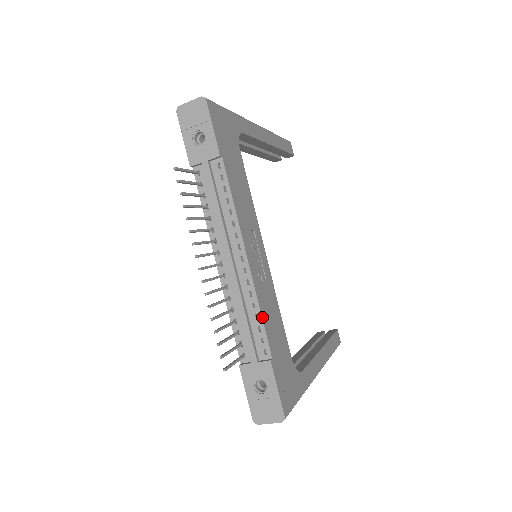
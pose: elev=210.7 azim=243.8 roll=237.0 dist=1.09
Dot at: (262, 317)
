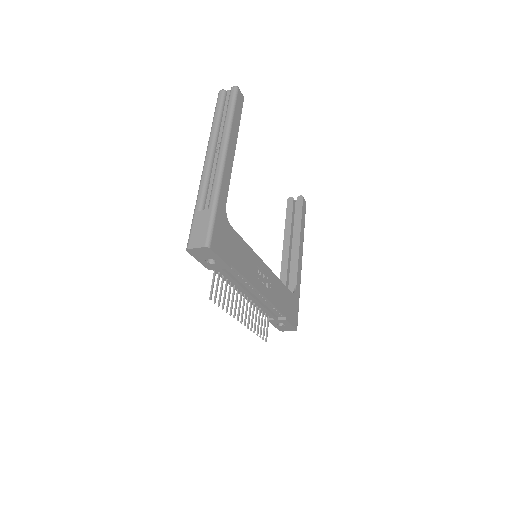
Dot at: (277, 308)
